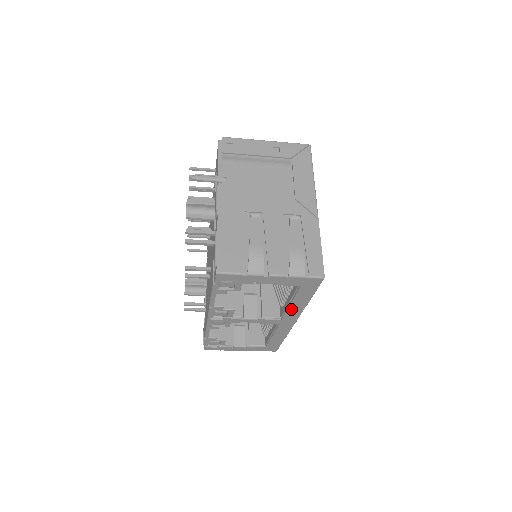
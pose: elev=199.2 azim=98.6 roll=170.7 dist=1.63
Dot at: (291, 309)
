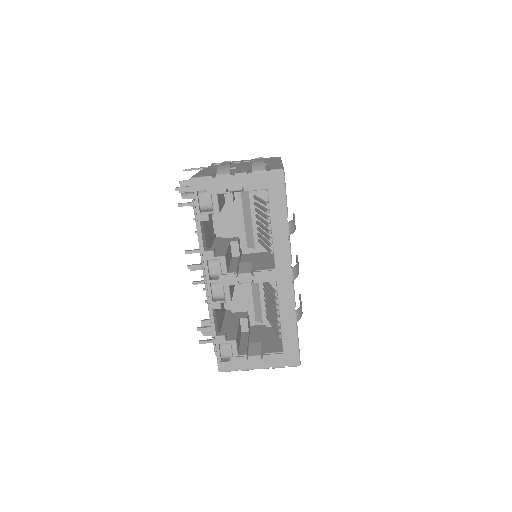
Dot at: (277, 242)
